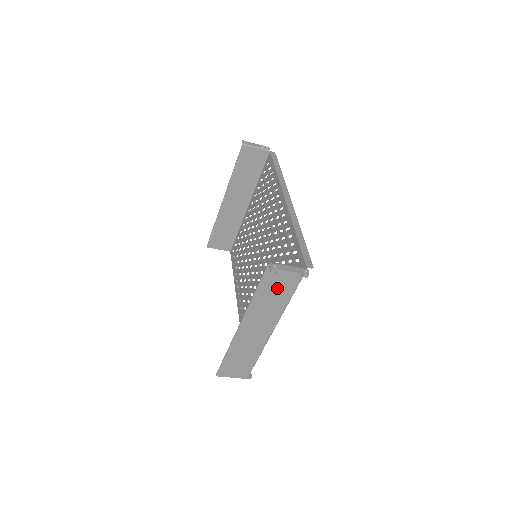
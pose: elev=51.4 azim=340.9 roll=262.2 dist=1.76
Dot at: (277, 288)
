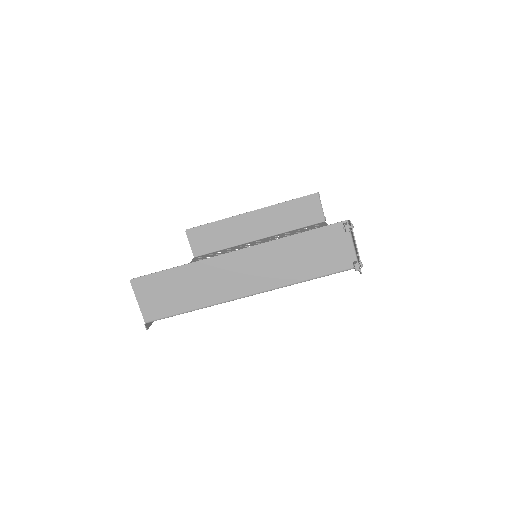
Dot at: (316, 254)
